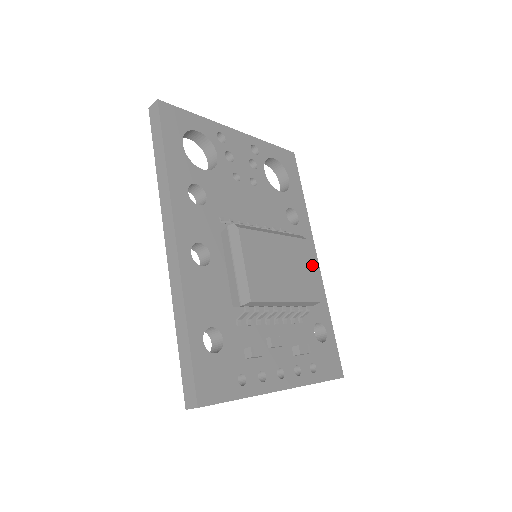
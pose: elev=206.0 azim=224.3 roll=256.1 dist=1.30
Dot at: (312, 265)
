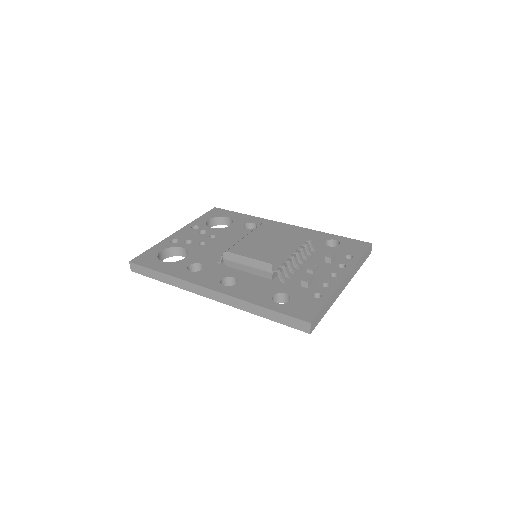
Dot at: occluded
